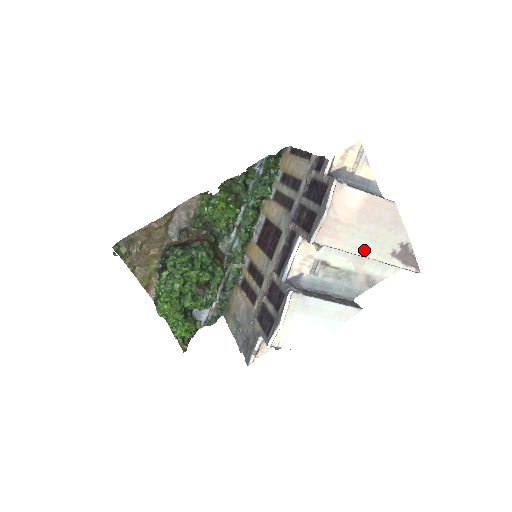
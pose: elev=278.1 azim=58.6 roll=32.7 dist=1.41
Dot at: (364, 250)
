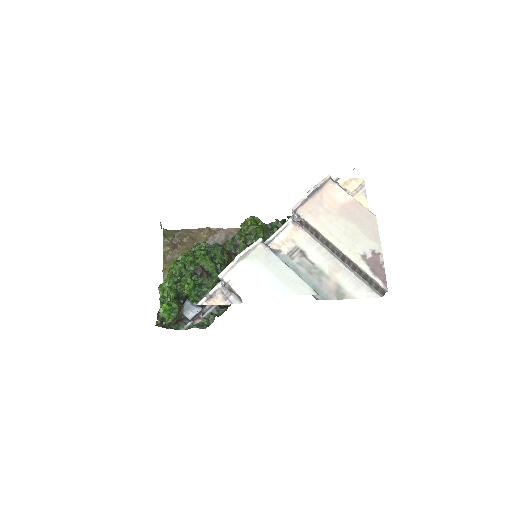
Dot at: (337, 240)
